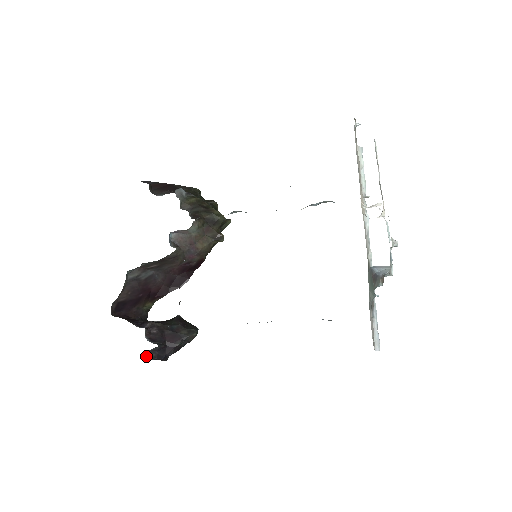
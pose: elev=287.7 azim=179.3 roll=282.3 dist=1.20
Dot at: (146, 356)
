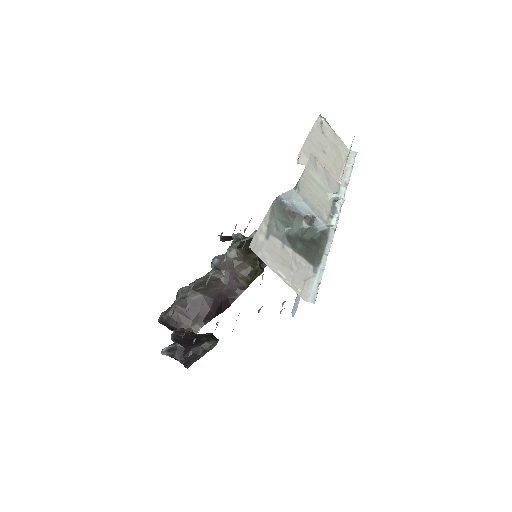
Dot at: (166, 352)
